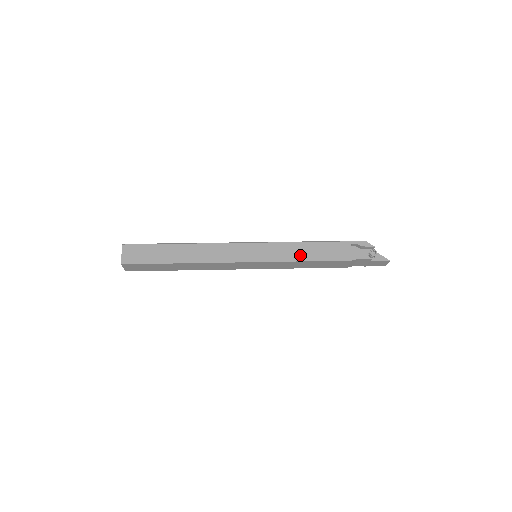
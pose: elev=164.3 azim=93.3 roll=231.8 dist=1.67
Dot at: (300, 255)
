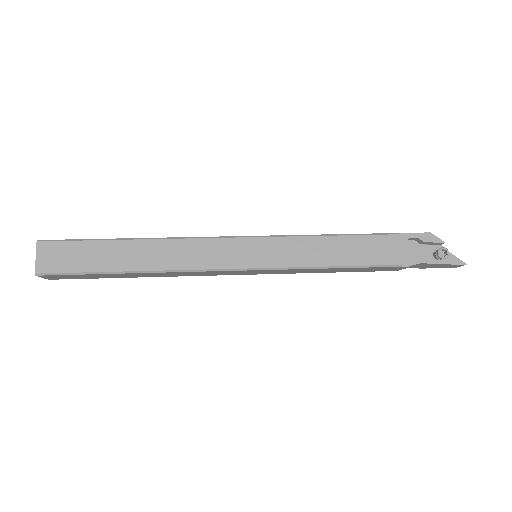
Dot at: (327, 258)
